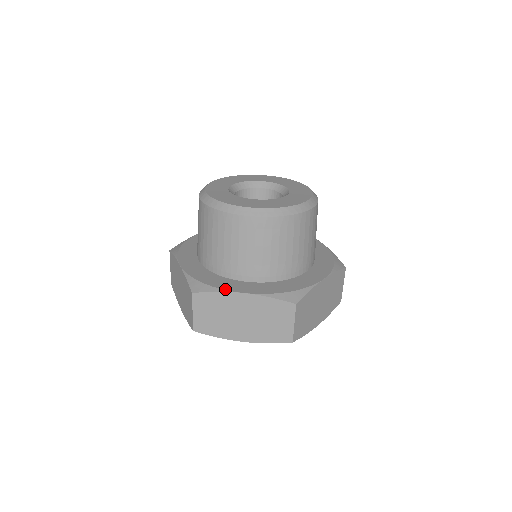
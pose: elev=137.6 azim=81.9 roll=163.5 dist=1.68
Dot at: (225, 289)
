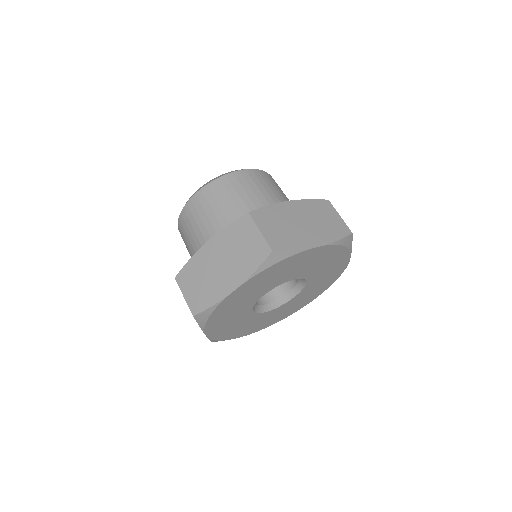
Dot at: (271, 205)
